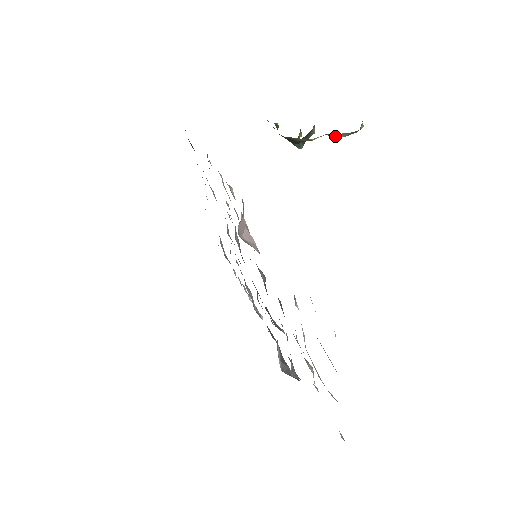
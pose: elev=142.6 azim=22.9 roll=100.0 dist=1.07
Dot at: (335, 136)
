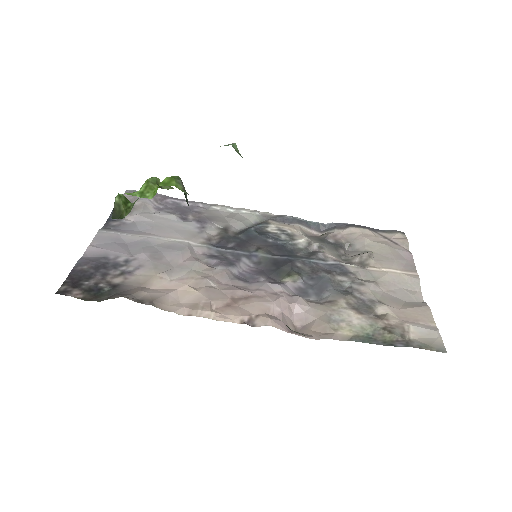
Dot at: occluded
